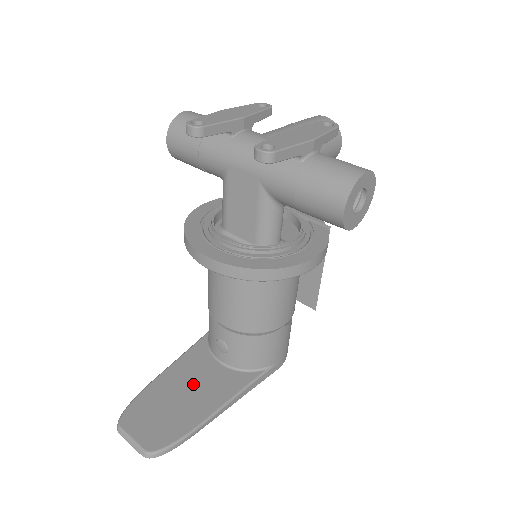
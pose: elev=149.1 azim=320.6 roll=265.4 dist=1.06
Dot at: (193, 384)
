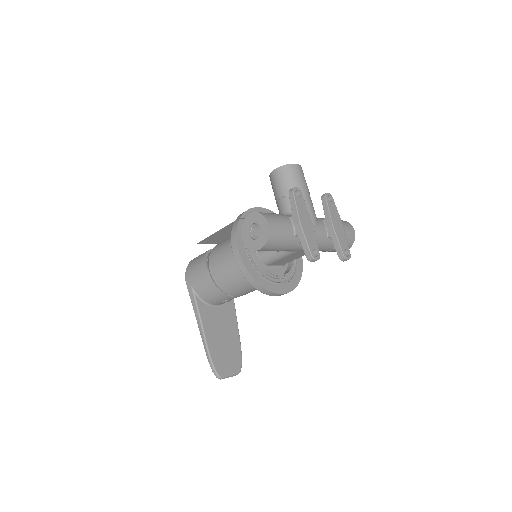
Dot at: (221, 328)
